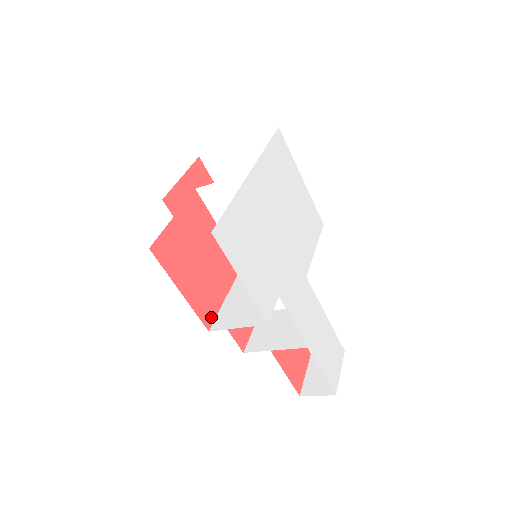
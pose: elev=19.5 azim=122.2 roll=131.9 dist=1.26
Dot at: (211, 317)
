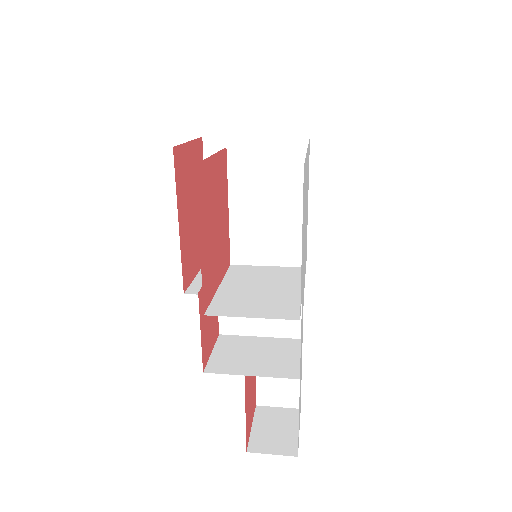
Dot at: (208, 299)
